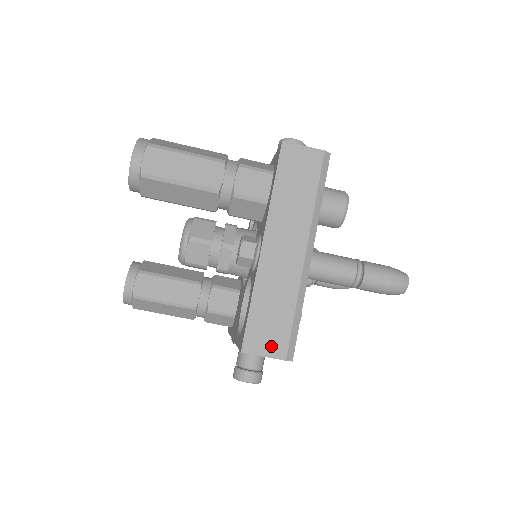
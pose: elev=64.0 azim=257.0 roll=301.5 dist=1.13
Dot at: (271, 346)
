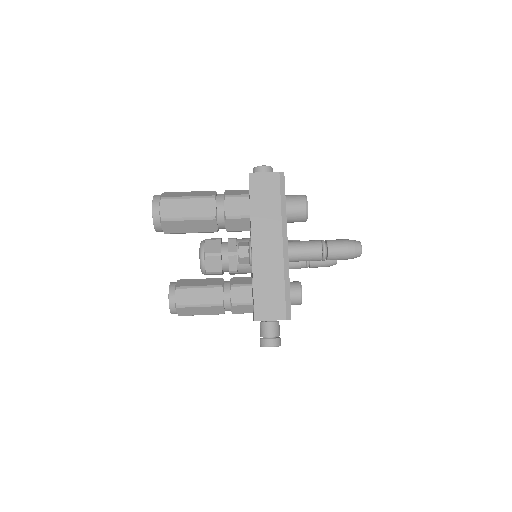
Dot at: (274, 312)
